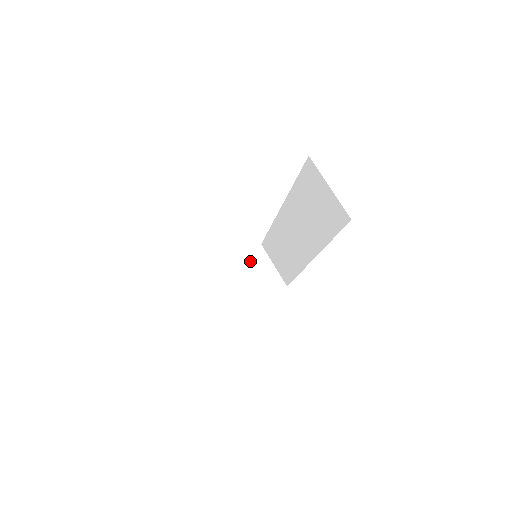
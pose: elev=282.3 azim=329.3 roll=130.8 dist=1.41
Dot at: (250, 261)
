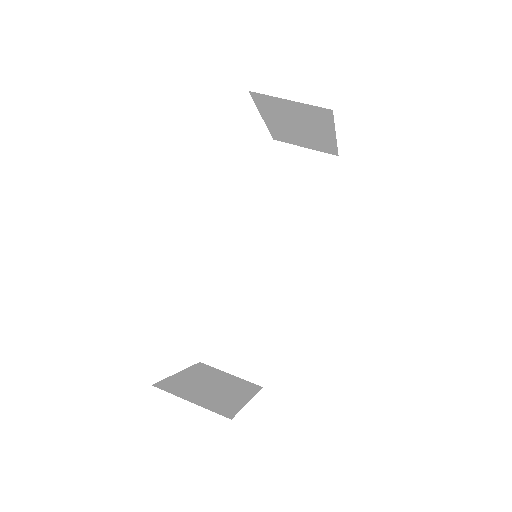
Dot at: (202, 372)
